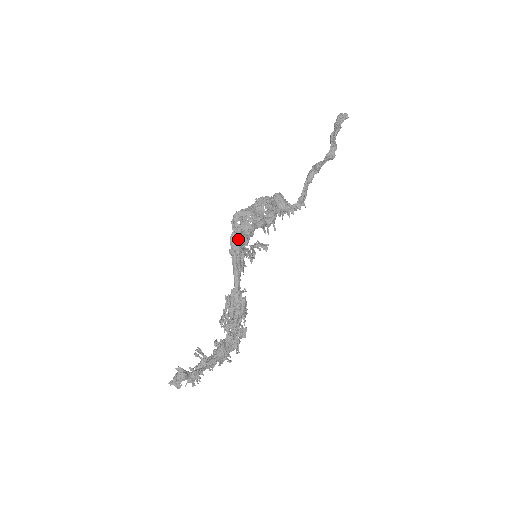
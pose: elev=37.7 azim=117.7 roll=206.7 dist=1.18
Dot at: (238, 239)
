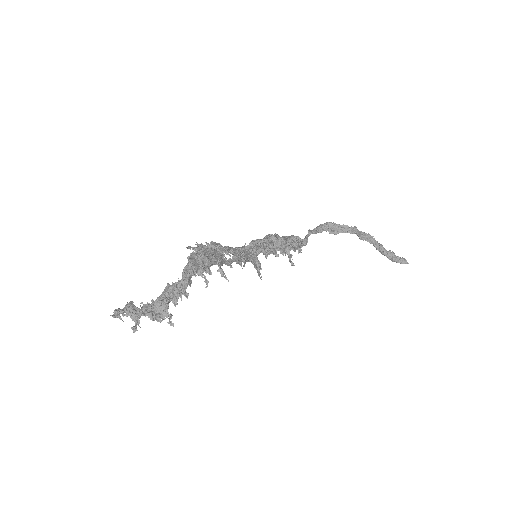
Dot at: (241, 249)
